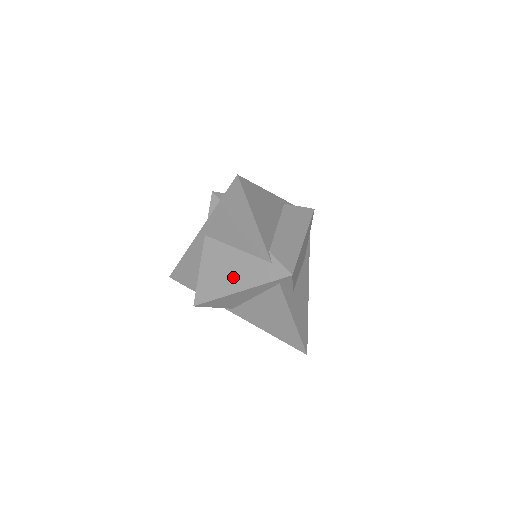
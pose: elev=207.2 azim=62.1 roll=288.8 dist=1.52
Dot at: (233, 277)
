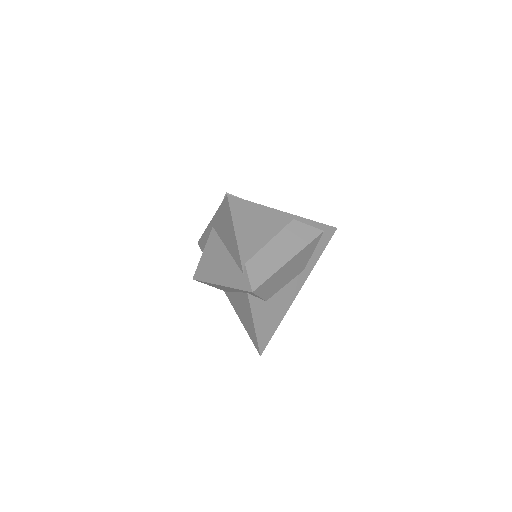
Dot at: (219, 271)
